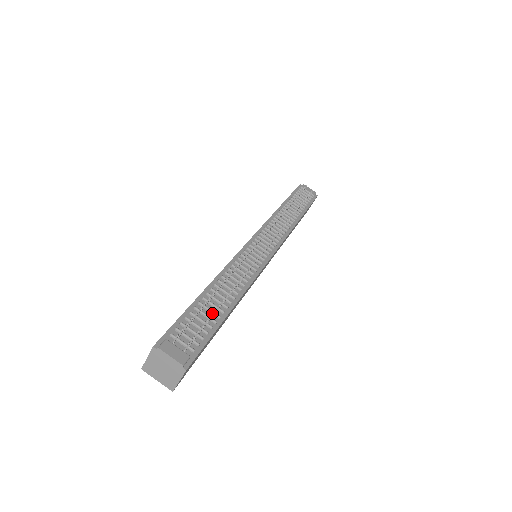
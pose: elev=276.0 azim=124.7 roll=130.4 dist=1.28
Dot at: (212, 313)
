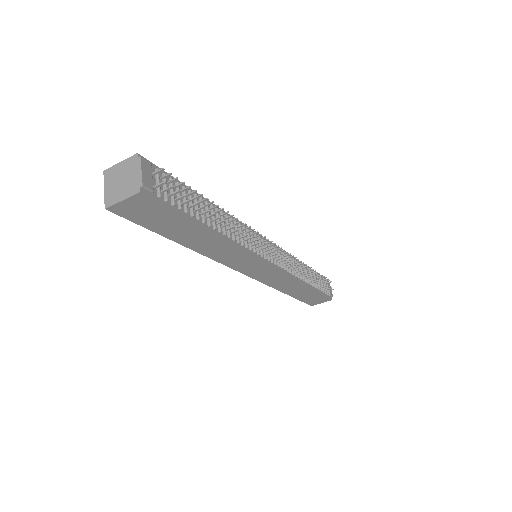
Dot at: (196, 210)
